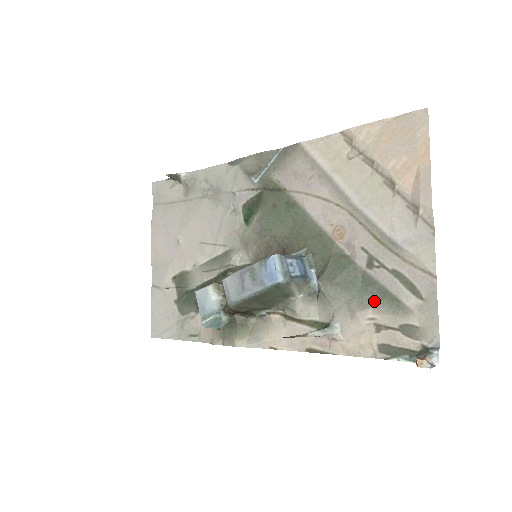
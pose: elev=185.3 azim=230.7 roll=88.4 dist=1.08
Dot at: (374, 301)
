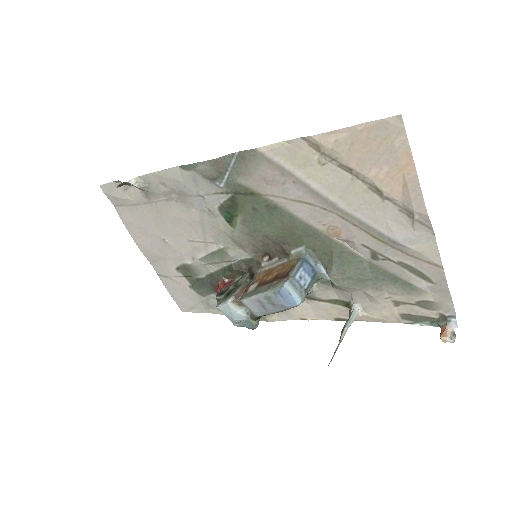
Dot at: (387, 286)
